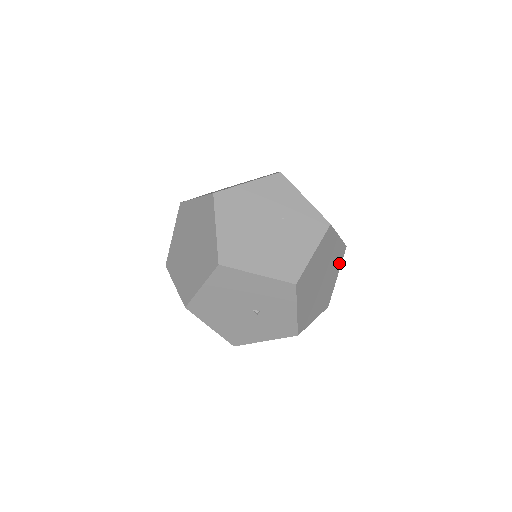
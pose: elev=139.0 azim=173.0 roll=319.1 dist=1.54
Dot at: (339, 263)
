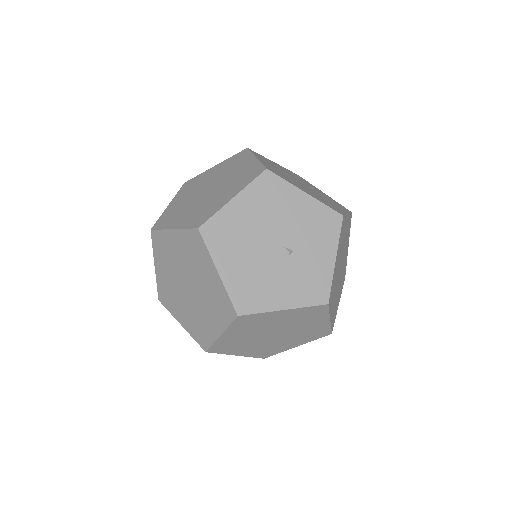
Dot at: (342, 287)
